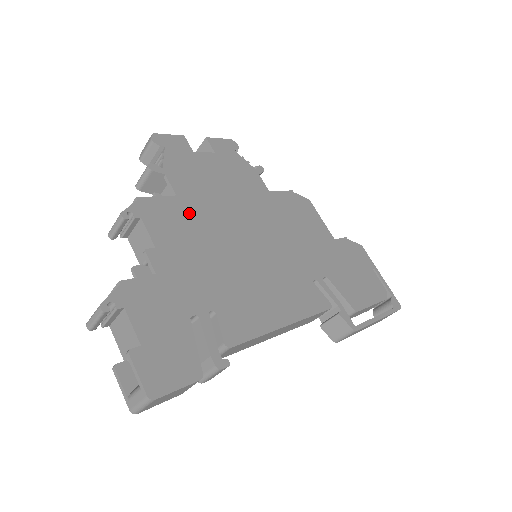
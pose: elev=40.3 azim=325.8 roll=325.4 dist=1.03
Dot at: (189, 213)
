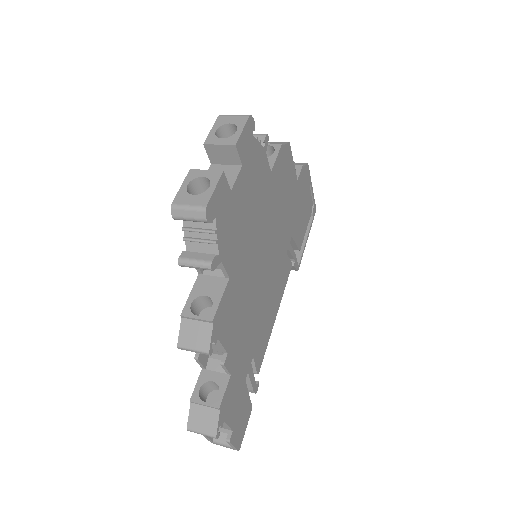
Dot at: (237, 287)
